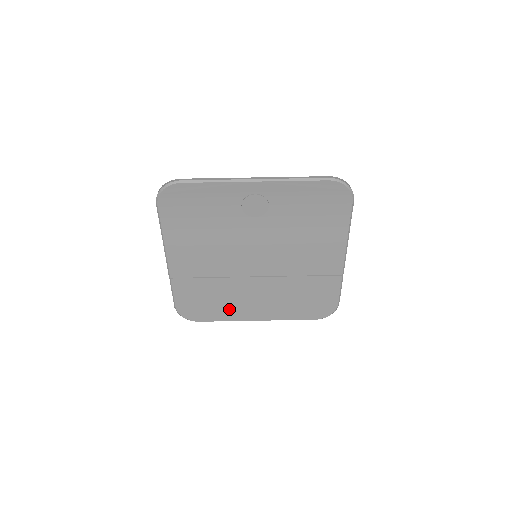
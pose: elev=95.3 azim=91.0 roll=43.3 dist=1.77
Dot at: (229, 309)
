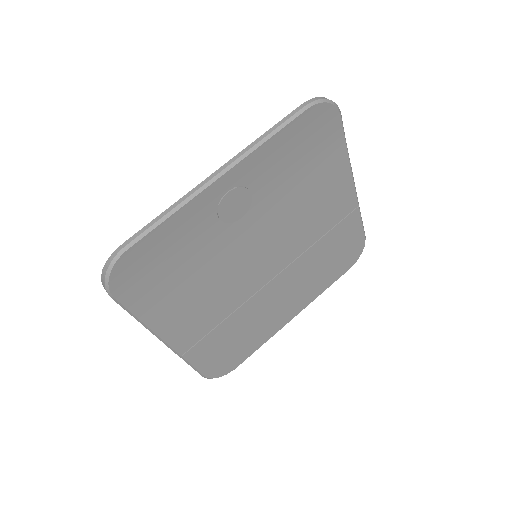
Dot at: (261, 331)
